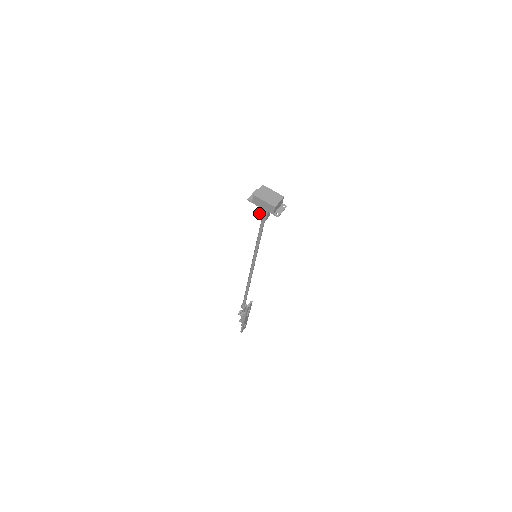
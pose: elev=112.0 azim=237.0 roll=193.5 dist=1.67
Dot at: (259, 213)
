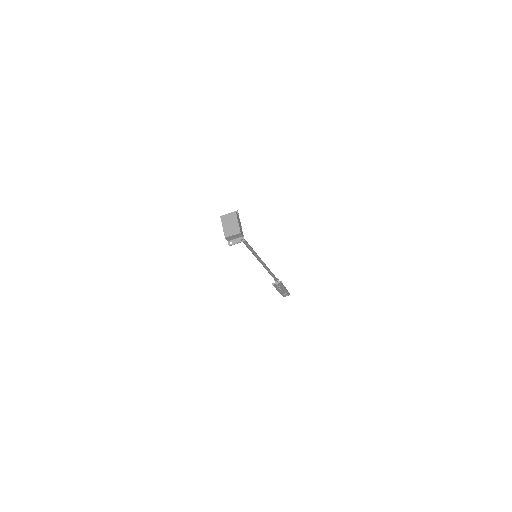
Dot at: occluded
